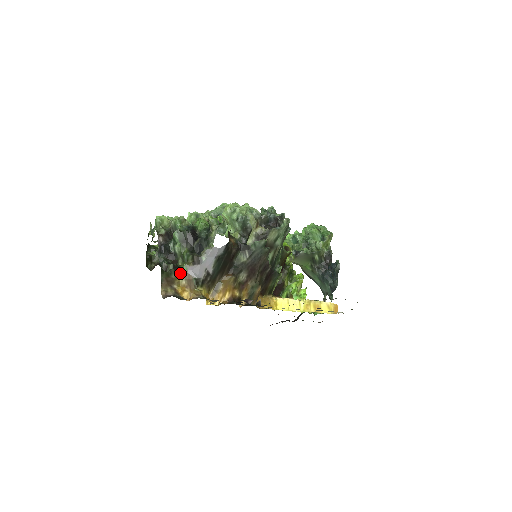
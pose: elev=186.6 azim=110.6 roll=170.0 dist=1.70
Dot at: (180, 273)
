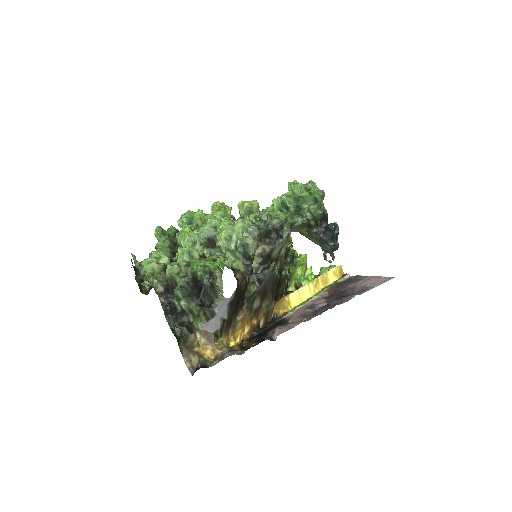
Dot at: (196, 332)
